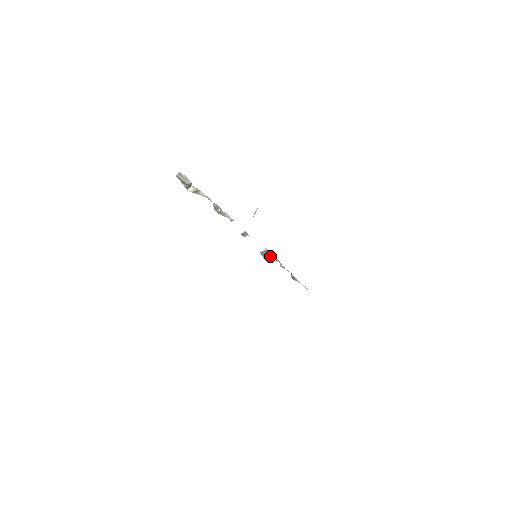
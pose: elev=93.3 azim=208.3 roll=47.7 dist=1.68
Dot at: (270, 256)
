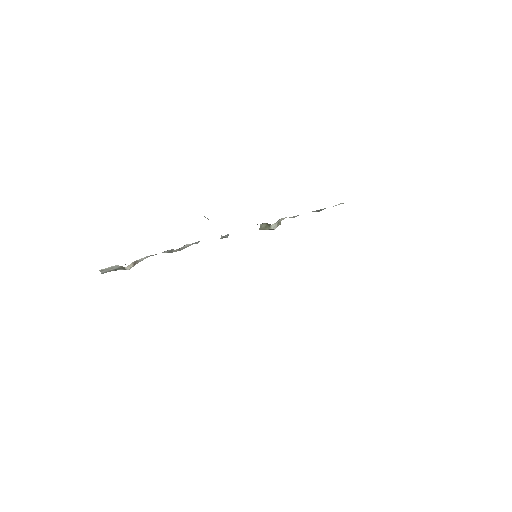
Dot at: (271, 225)
